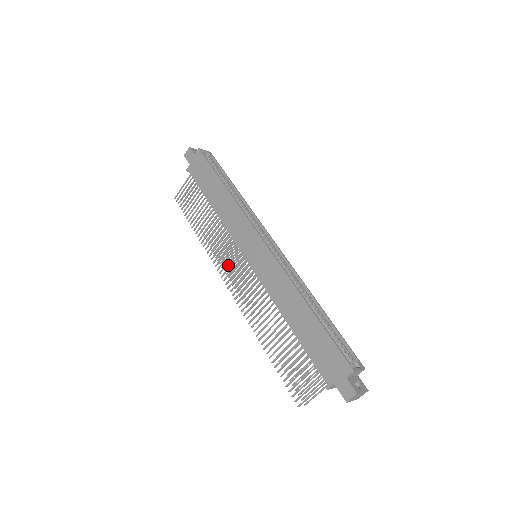
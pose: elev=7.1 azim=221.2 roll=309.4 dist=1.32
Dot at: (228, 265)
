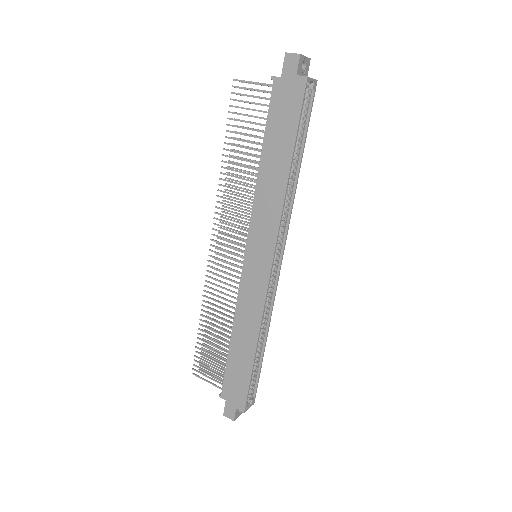
Dot at: (228, 219)
